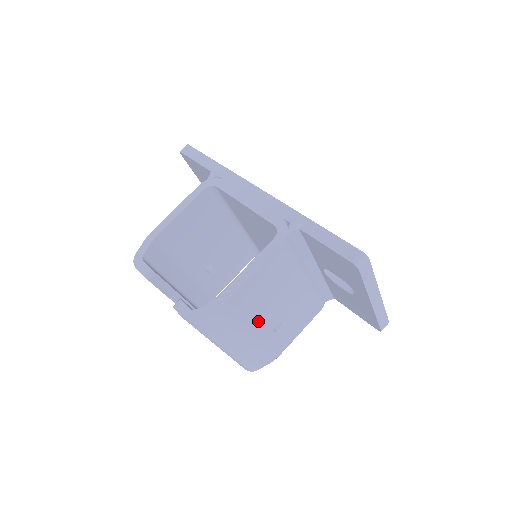
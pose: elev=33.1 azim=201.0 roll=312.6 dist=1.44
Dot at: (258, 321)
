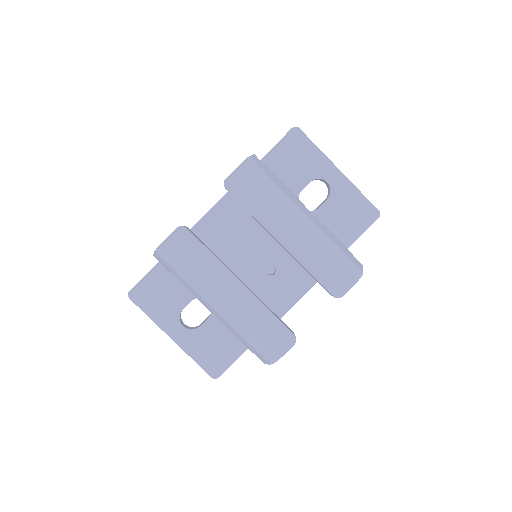
Dot at: occluded
